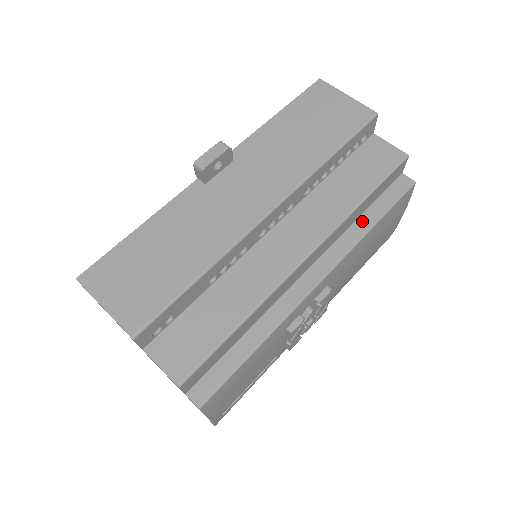
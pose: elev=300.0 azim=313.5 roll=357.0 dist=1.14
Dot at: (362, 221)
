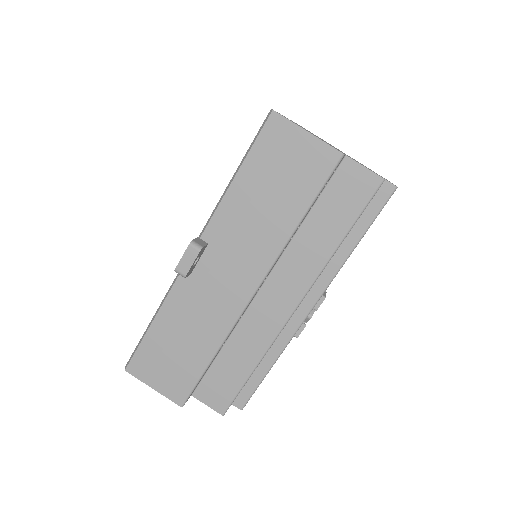
Dot at: (344, 244)
